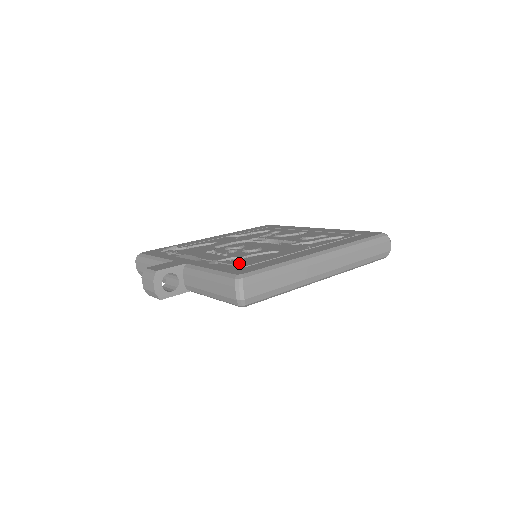
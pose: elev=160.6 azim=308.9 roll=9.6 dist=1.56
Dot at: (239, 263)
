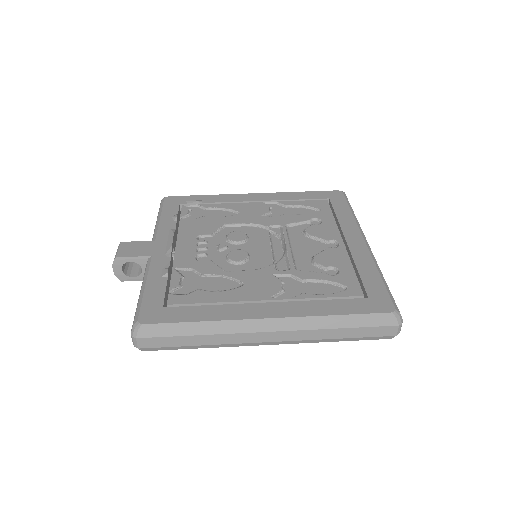
Dot at: (183, 287)
